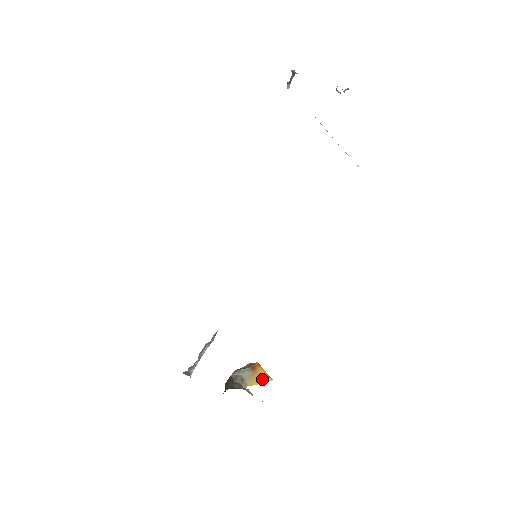
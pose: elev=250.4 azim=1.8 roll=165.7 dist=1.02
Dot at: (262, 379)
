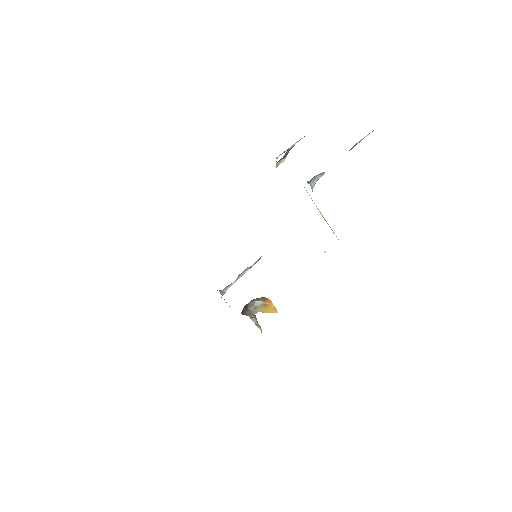
Dot at: (270, 310)
